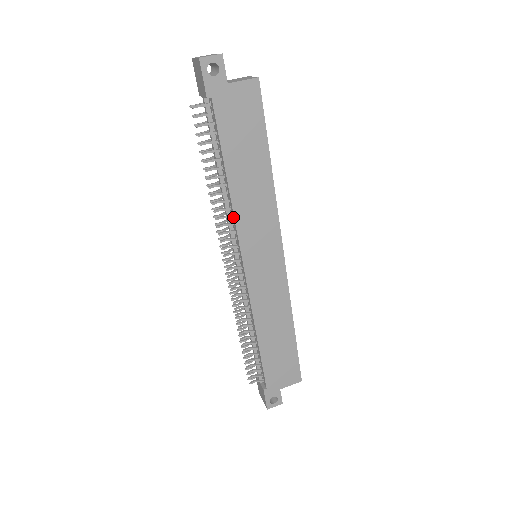
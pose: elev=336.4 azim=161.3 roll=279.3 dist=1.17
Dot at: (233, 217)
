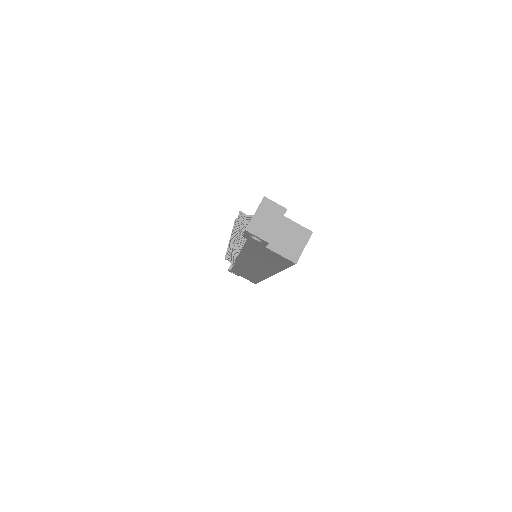
Dot at: occluded
